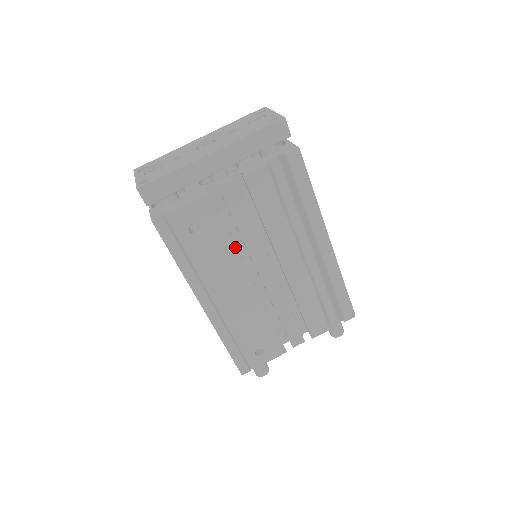
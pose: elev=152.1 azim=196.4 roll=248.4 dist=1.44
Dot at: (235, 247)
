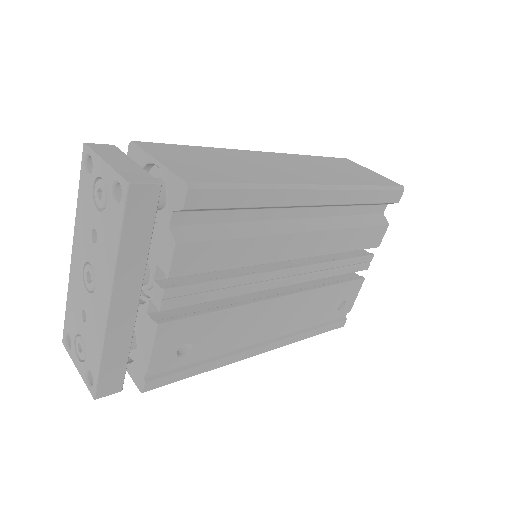
Dot at: (236, 308)
